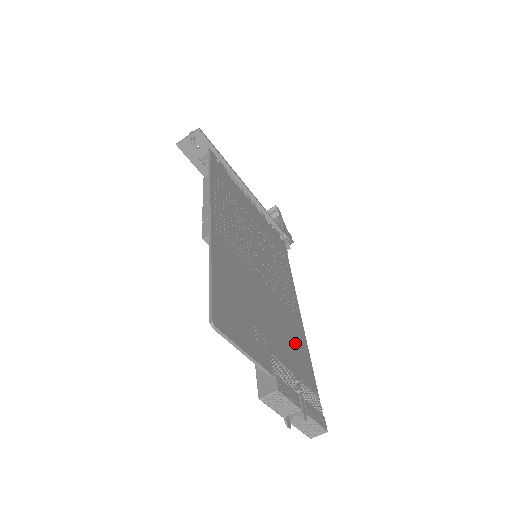
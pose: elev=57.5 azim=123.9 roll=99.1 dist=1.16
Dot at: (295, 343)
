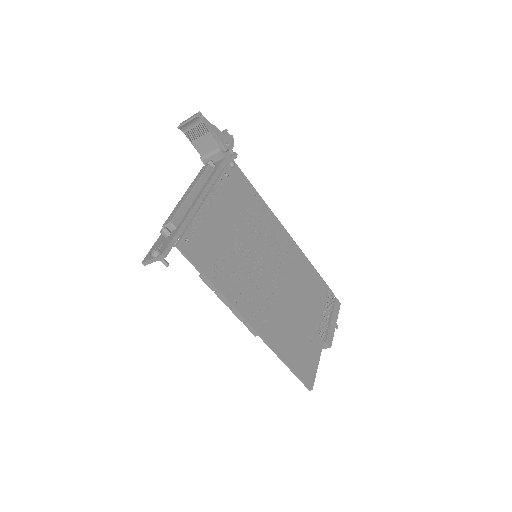
Dot at: (307, 280)
